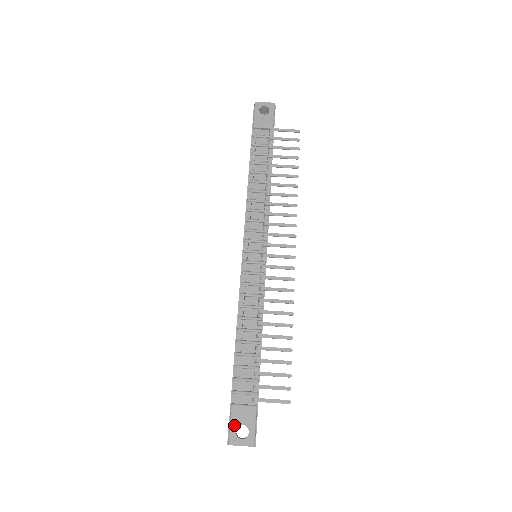
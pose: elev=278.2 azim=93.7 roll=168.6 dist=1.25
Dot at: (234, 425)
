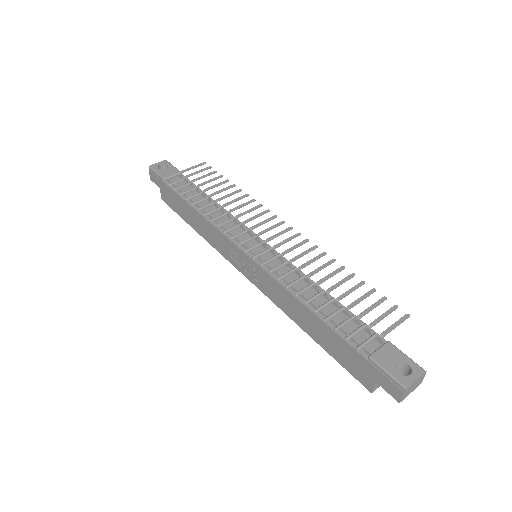
Dot at: (391, 370)
